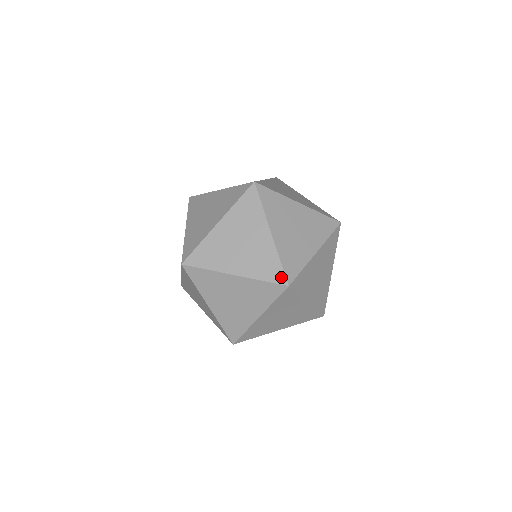
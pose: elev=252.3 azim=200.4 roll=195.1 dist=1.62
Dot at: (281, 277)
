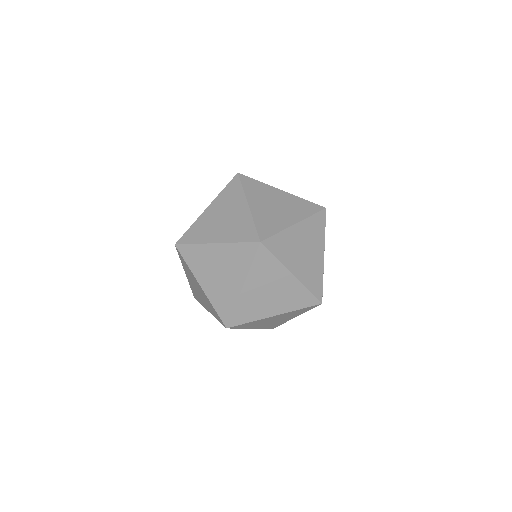
Dot at: (317, 206)
